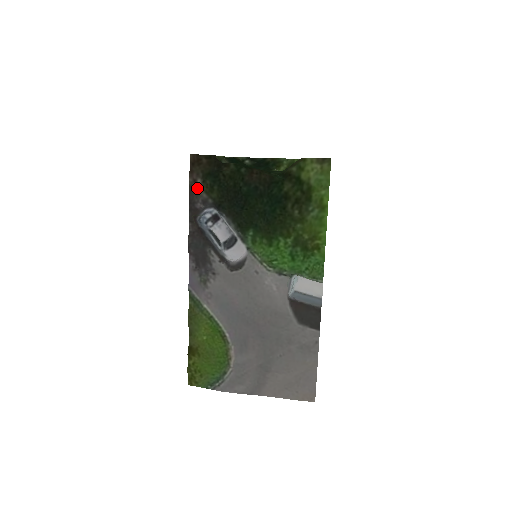
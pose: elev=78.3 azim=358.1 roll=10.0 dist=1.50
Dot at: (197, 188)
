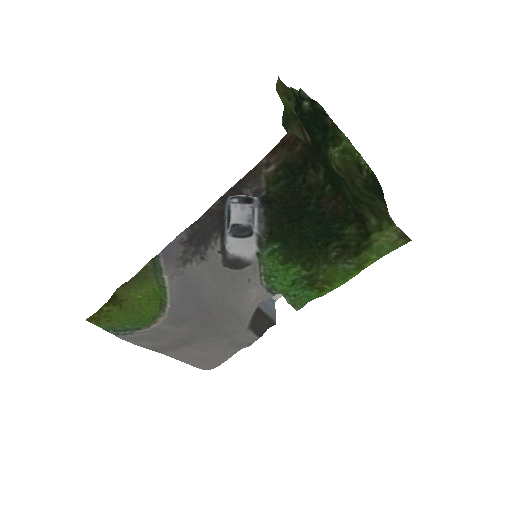
Dot at: (263, 174)
